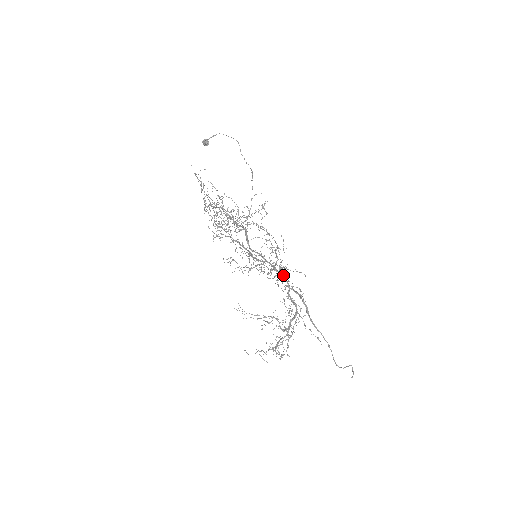
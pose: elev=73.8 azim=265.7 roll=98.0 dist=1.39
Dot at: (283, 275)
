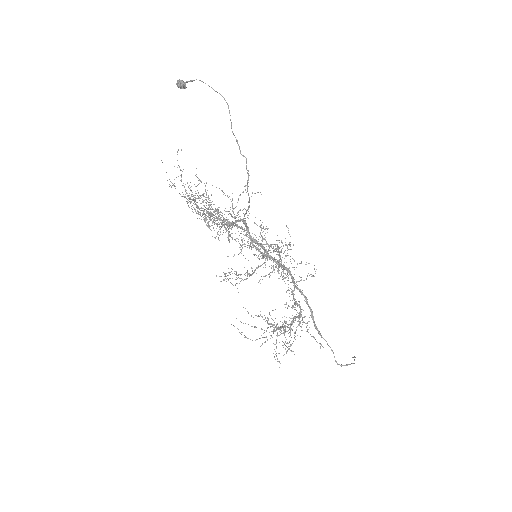
Dot at: (288, 271)
